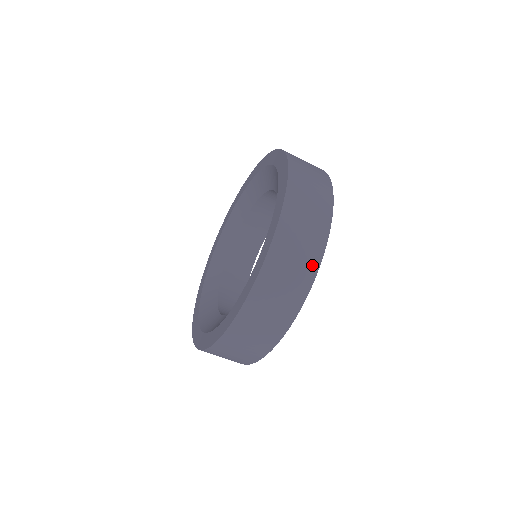
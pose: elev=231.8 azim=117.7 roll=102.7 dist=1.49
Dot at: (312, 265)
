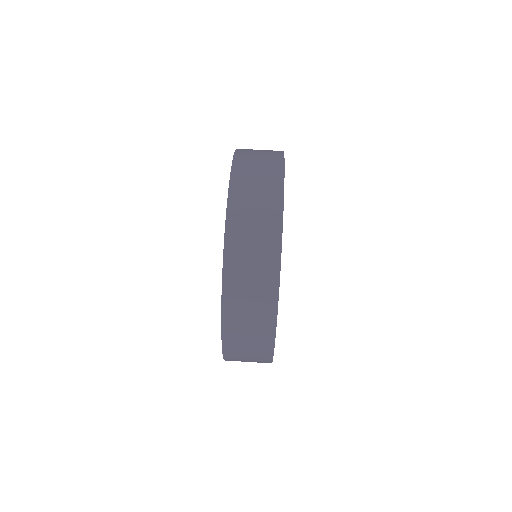
Dot at: occluded
